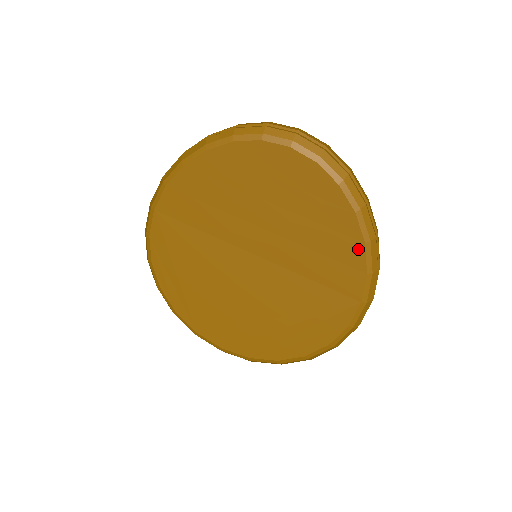
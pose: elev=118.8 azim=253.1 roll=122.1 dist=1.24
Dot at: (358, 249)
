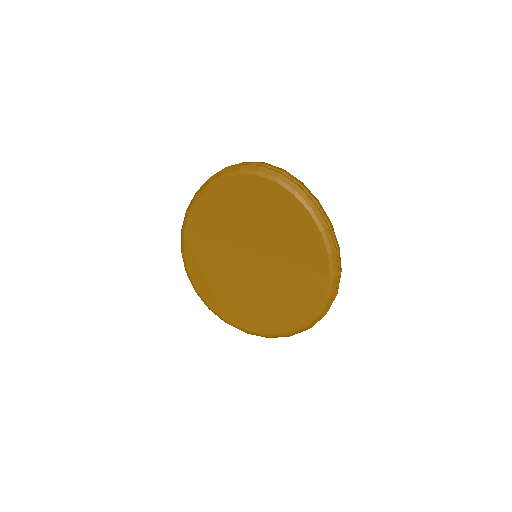
Dot at: (317, 237)
